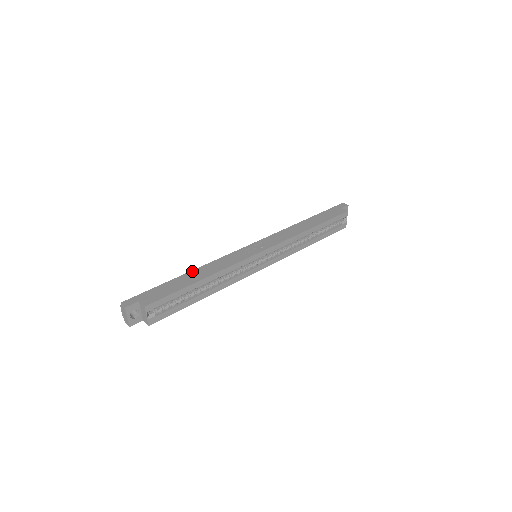
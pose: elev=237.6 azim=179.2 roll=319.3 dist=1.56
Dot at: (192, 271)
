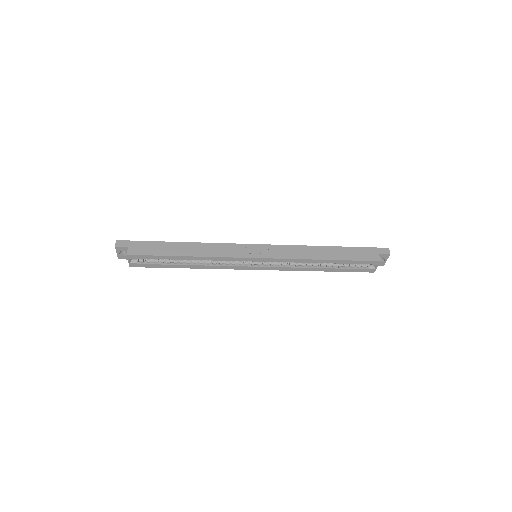
Dot at: (187, 243)
